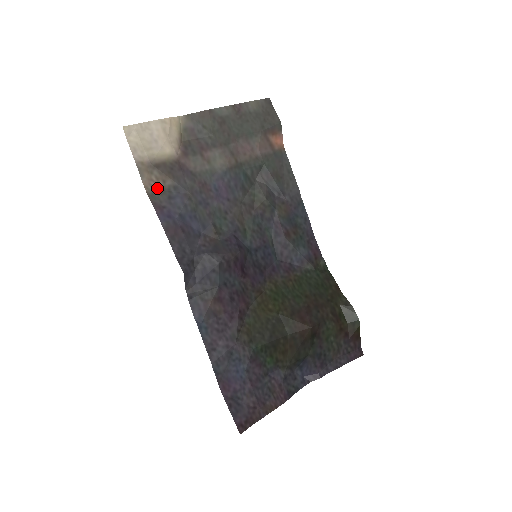
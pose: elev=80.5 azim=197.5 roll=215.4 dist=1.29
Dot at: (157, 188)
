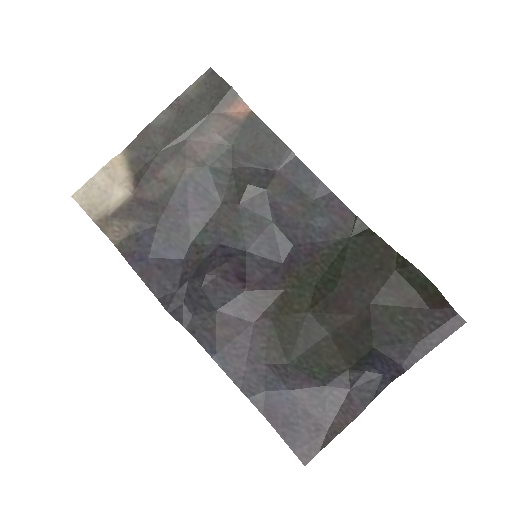
Dot at: (123, 236)
